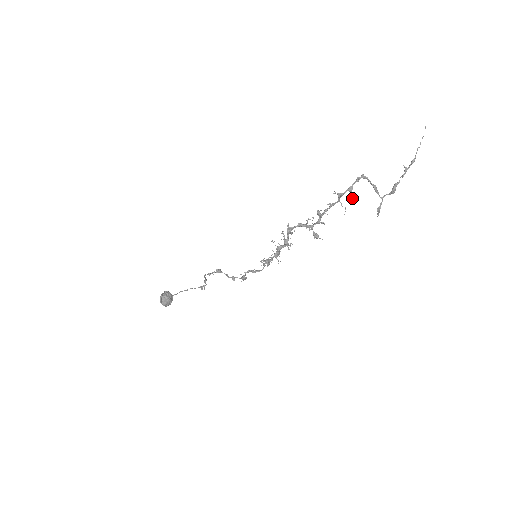
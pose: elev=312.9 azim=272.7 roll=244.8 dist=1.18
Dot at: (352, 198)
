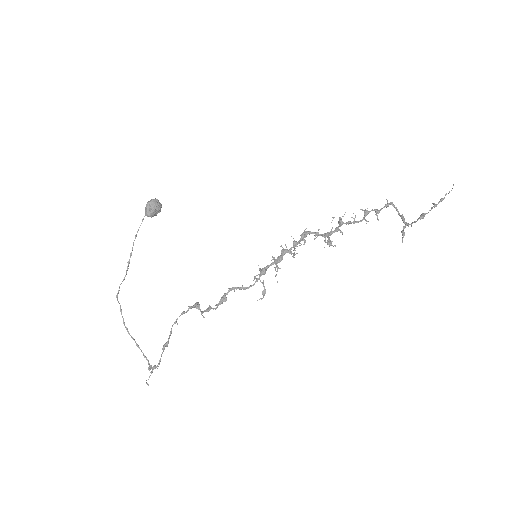
Dot at: (377, 217)
